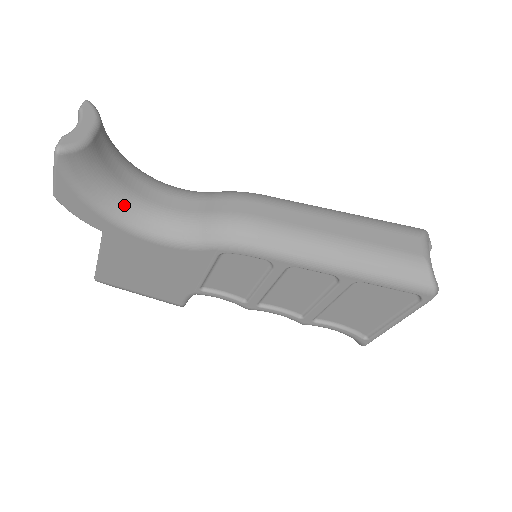
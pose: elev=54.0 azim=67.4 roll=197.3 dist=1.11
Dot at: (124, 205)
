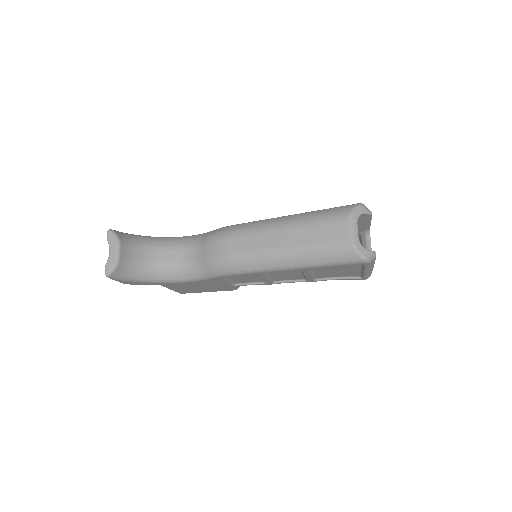
Dot at: (158, 273)
